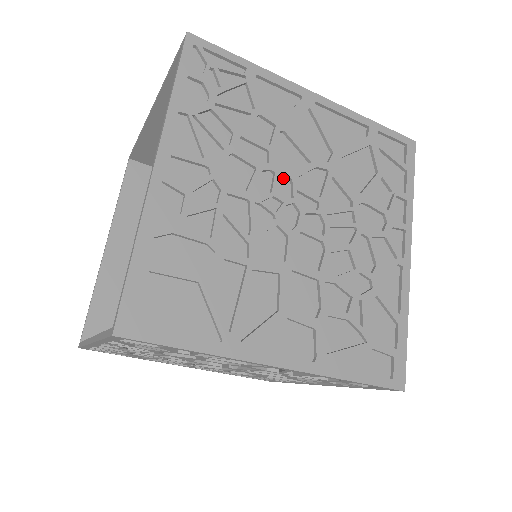
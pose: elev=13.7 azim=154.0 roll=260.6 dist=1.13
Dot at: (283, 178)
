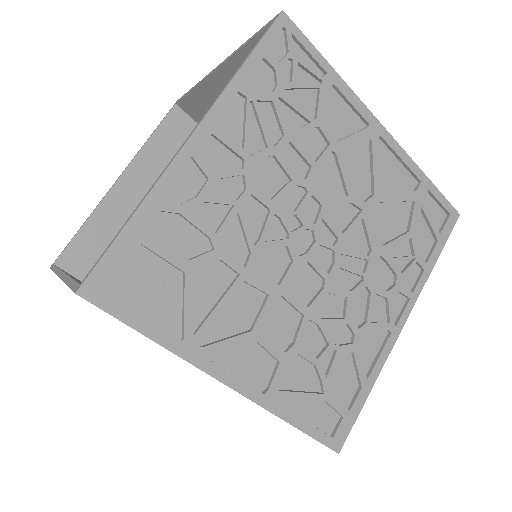
Dot at: (314, 200)
